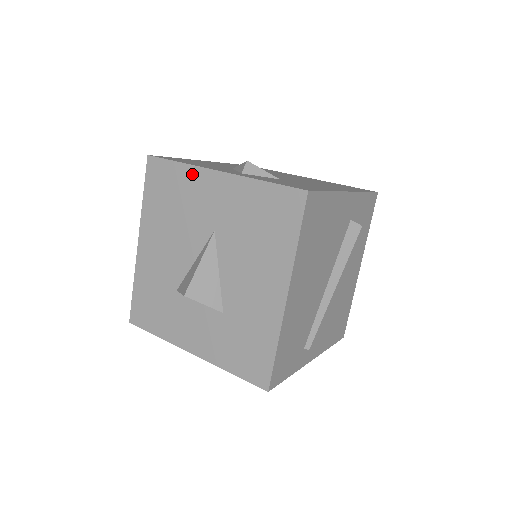
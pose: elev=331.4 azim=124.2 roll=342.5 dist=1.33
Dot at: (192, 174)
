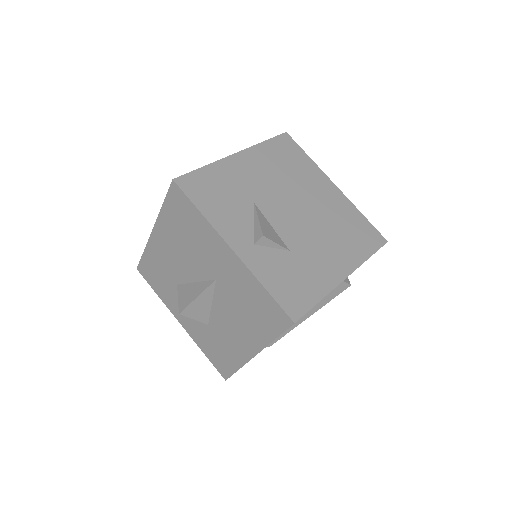
Dot at: (208, 230)
